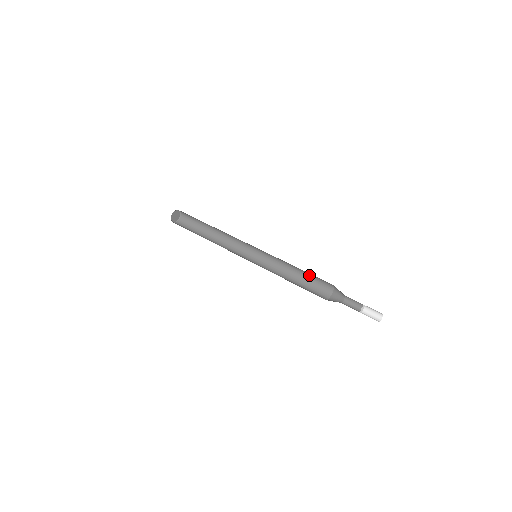
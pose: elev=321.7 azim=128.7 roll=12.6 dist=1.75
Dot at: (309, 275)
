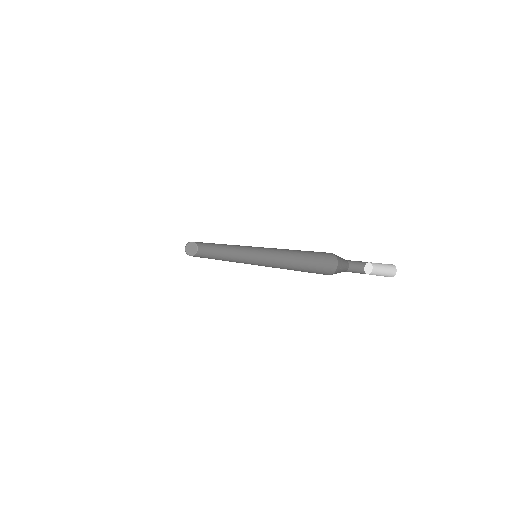
Dot at: (311, 260)
